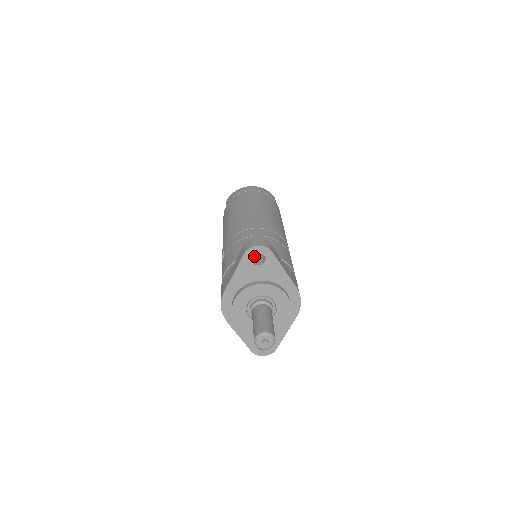
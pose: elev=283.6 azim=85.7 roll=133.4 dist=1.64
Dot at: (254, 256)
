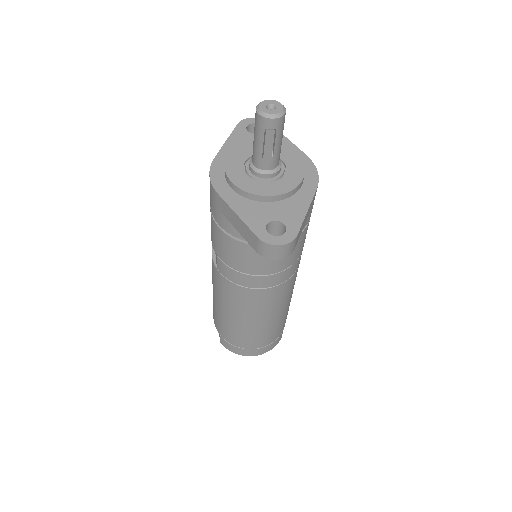
Dot at: occluded
